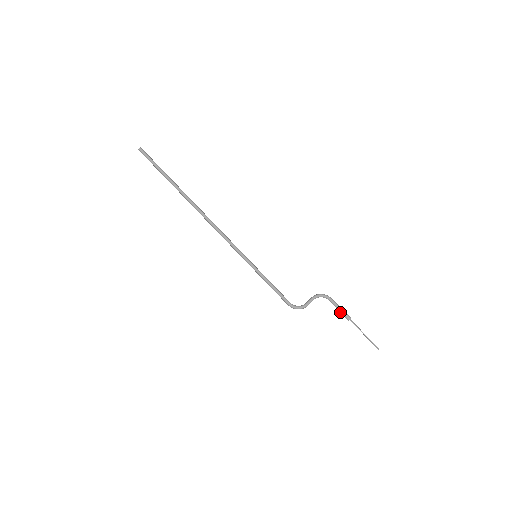
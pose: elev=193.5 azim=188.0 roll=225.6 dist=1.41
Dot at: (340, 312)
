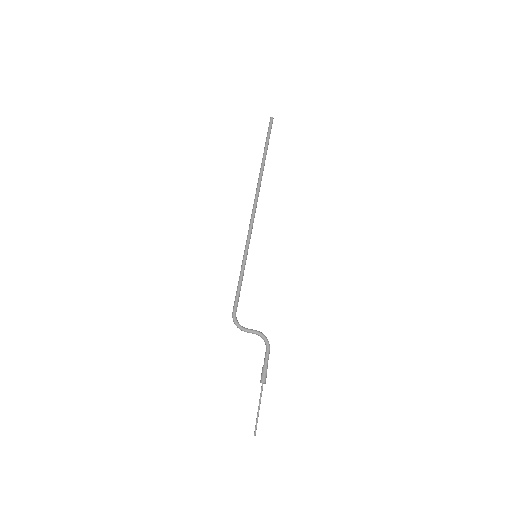
Dot at: (263, 368)
